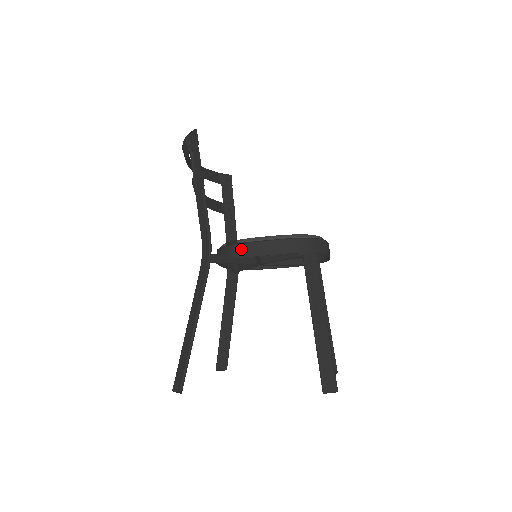
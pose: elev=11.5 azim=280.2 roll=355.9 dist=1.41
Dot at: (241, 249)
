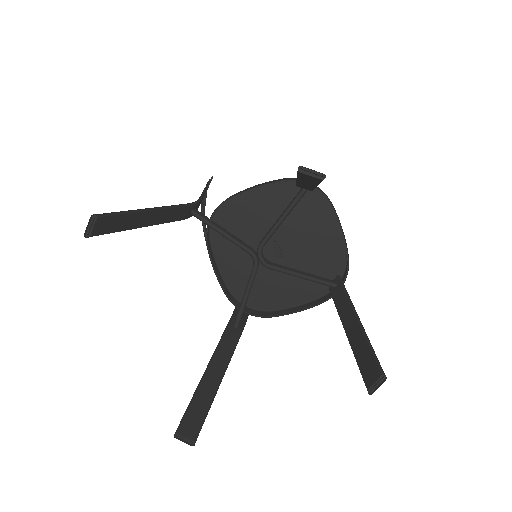
Dot at: occluded
